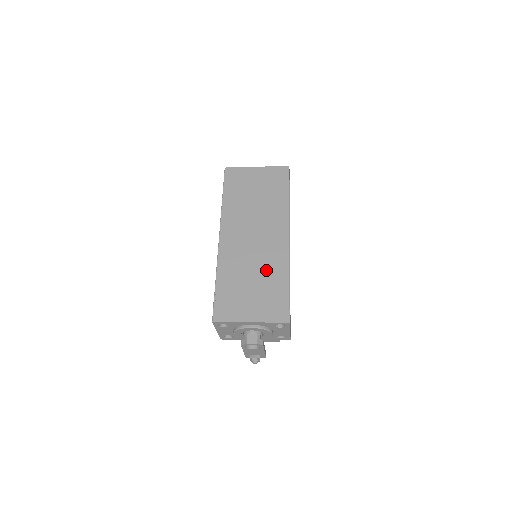
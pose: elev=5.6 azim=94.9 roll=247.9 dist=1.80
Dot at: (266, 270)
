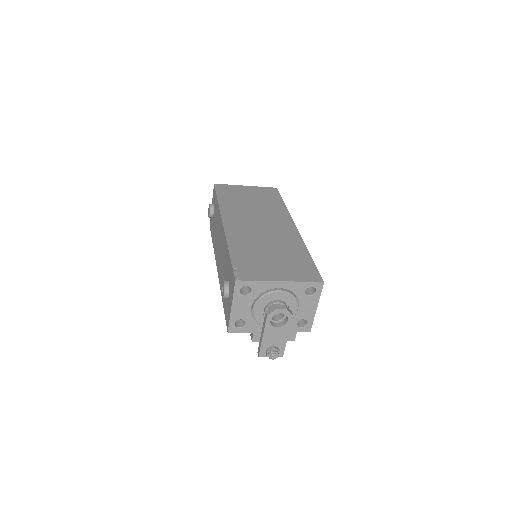
Dot at: (282, 246)
